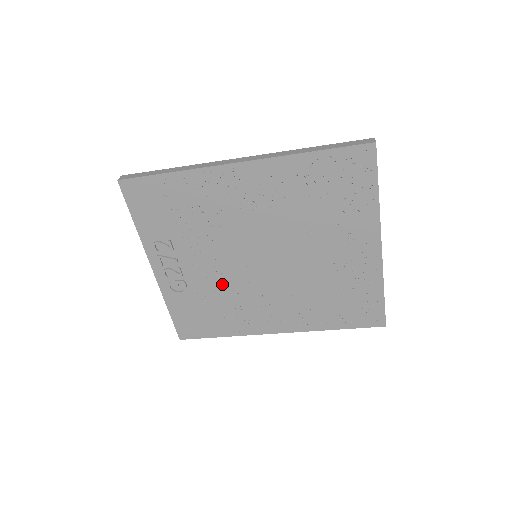
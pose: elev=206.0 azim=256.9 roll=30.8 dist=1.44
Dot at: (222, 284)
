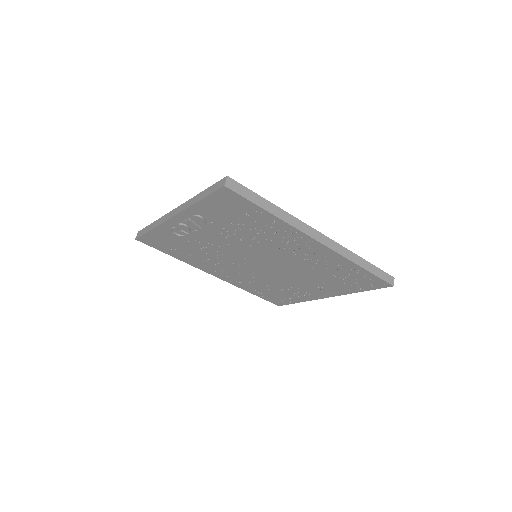
Dot at: (214, 250)
